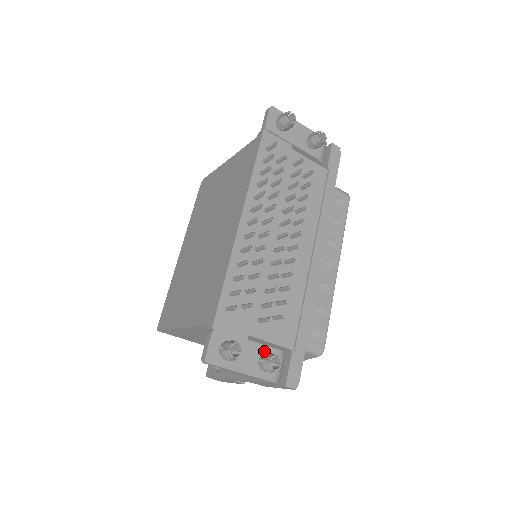
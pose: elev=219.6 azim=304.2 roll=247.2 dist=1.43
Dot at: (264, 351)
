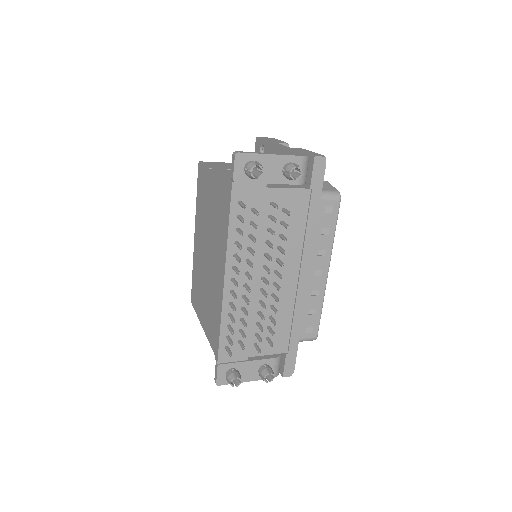
Dot at: (262, 363)
